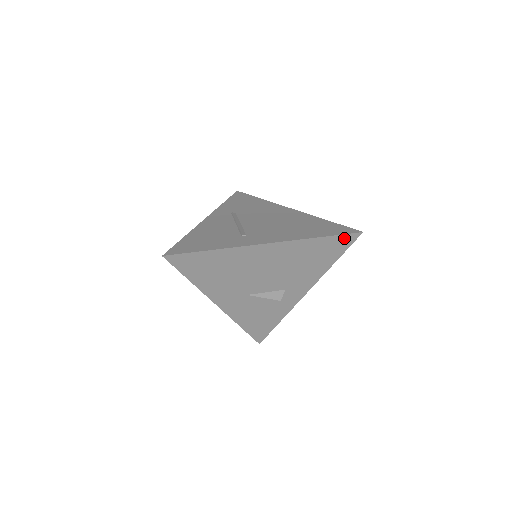
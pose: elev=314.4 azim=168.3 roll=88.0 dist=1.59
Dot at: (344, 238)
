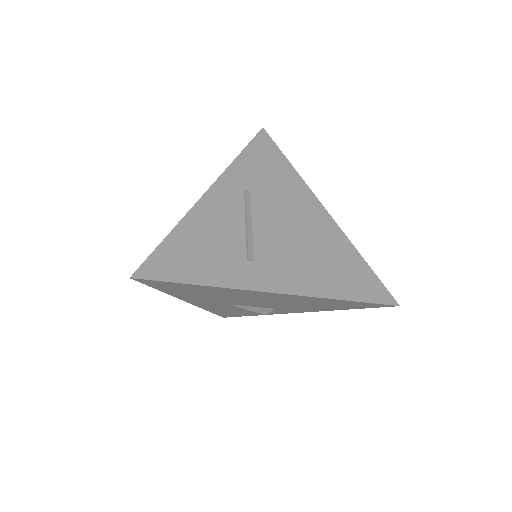
Dot at: (374, 304)
